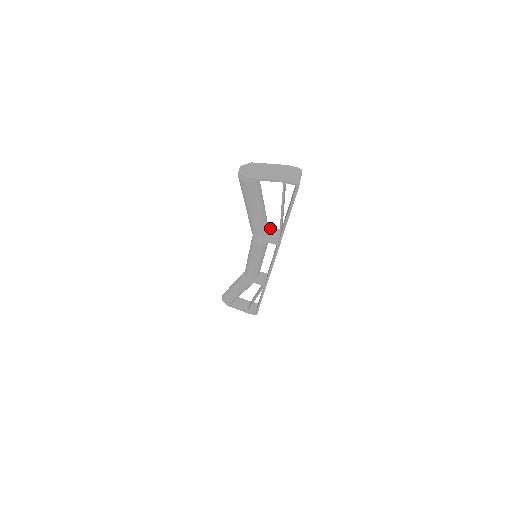
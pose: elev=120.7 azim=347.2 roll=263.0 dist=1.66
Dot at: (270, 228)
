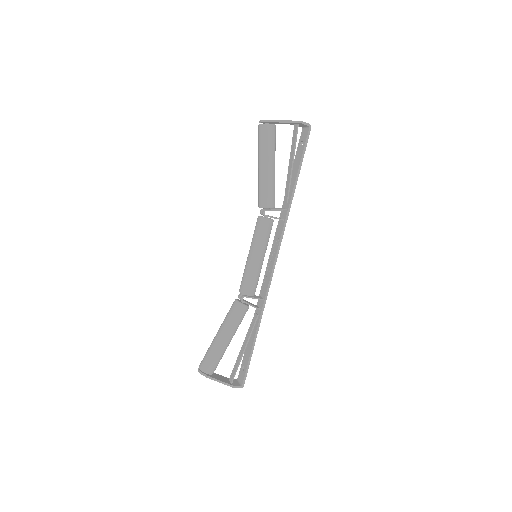
Dot at: (273, 208)
